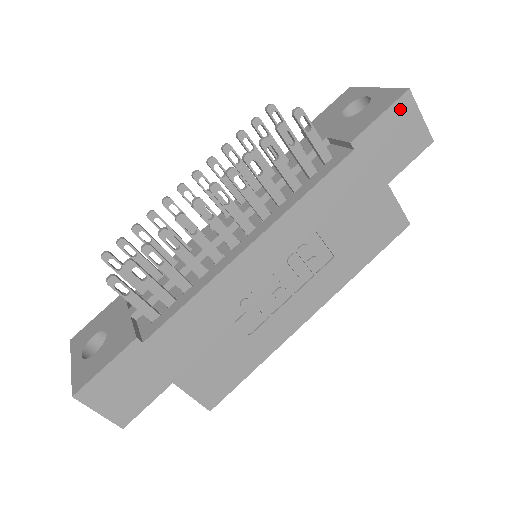
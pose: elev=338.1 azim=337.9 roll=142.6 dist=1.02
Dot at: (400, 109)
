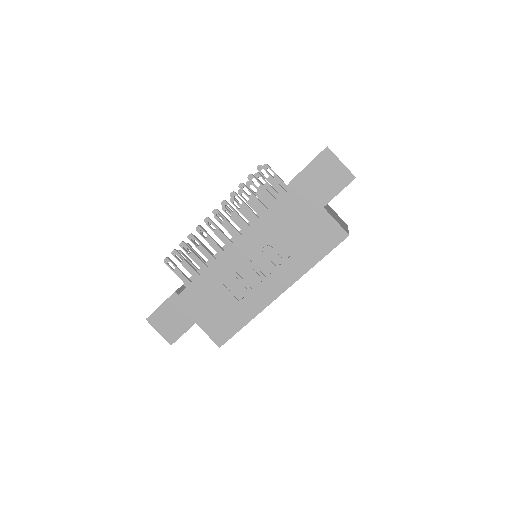
Dot at: (323, 159)
